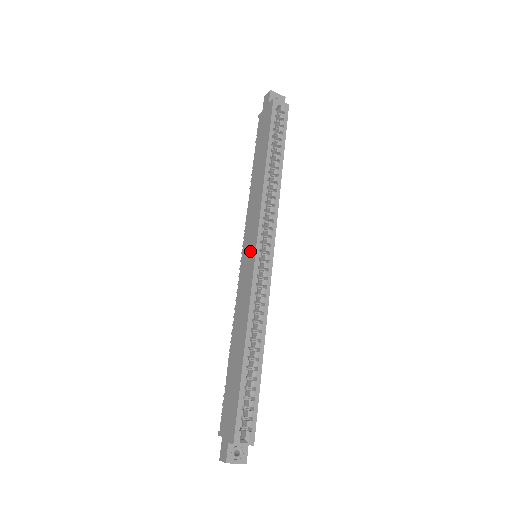
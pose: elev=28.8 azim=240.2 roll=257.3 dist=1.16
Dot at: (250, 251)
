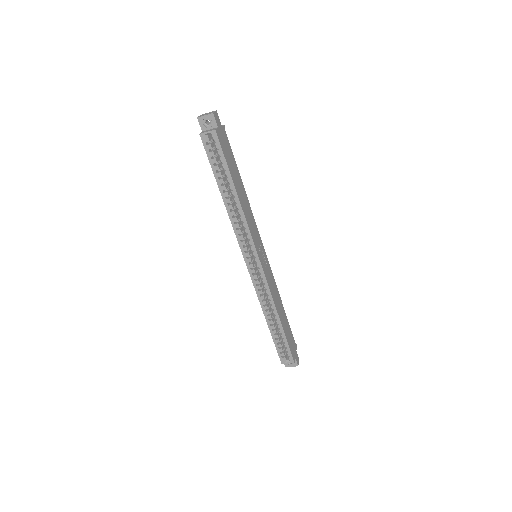
Dot at: occluded
